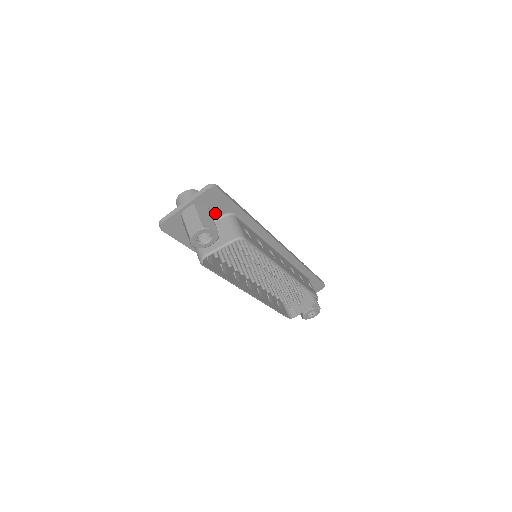
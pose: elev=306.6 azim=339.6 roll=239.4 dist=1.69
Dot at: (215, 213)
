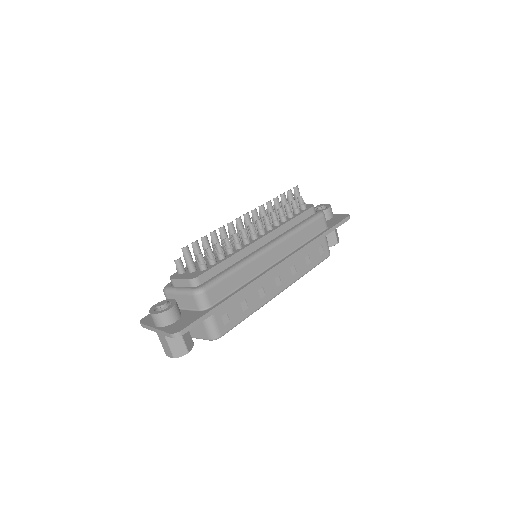
Dot at: occluded
